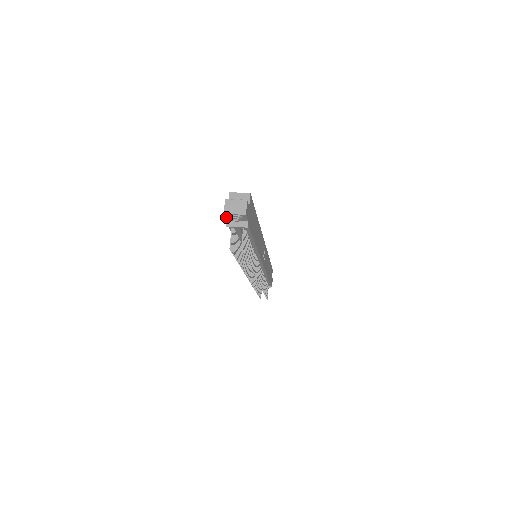
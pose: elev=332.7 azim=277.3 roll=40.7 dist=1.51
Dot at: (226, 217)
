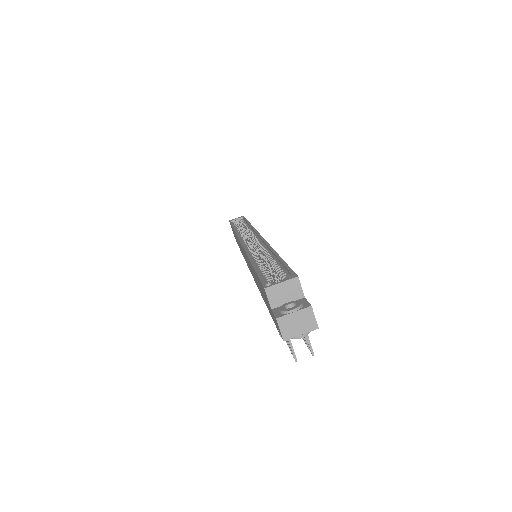
Dot at: occluded
